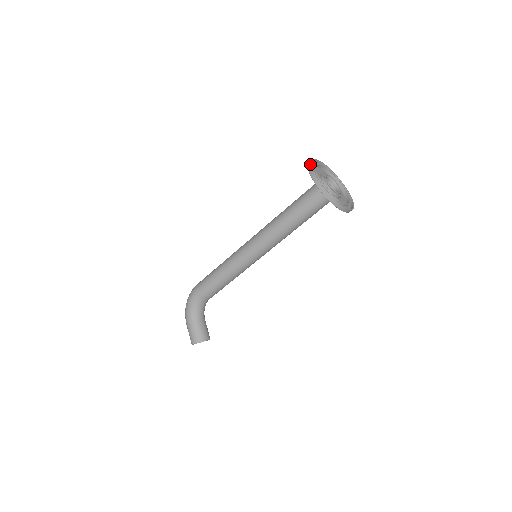
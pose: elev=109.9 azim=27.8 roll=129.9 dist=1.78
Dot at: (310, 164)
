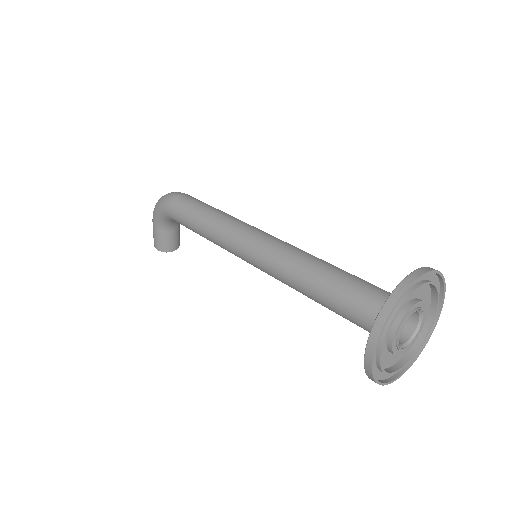
Dot at: (385, 317)
